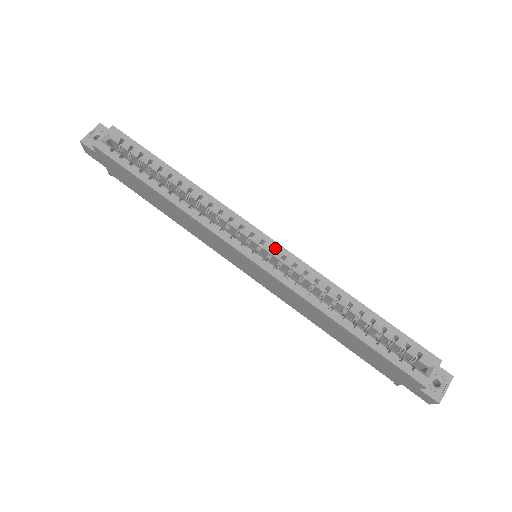
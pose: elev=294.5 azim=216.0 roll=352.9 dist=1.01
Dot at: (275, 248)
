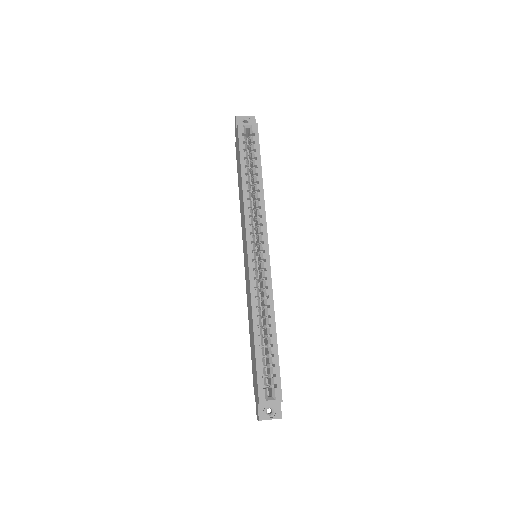
Dot at: (266, 260)
